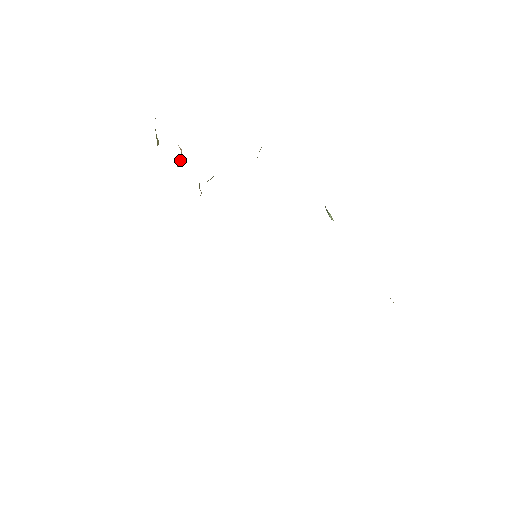
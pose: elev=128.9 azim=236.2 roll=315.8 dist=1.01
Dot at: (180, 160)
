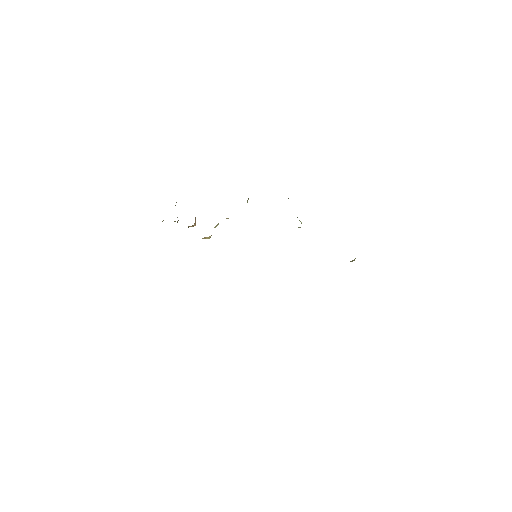
Dot at: (195, 223)
